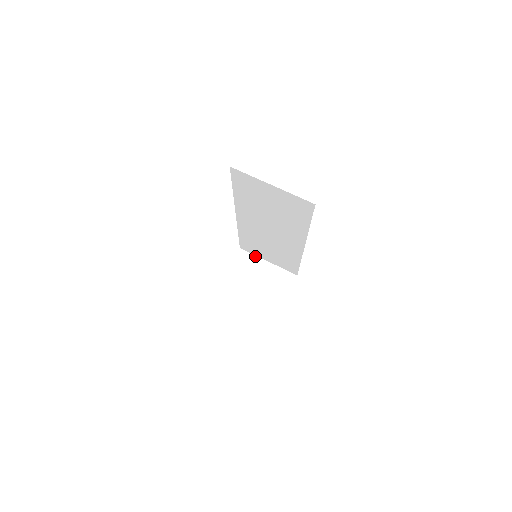
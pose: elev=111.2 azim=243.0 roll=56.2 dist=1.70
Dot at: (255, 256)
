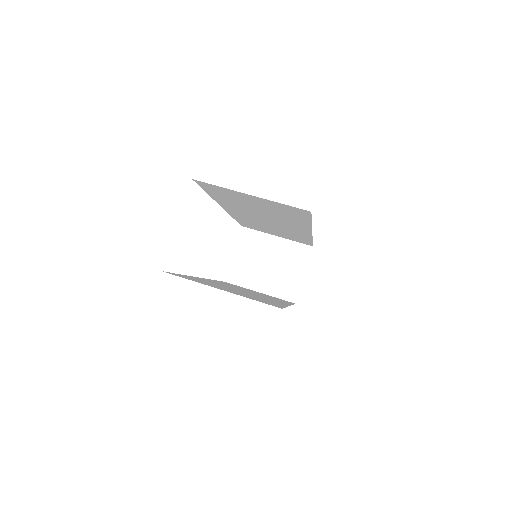
Dot at: (260, 232)
